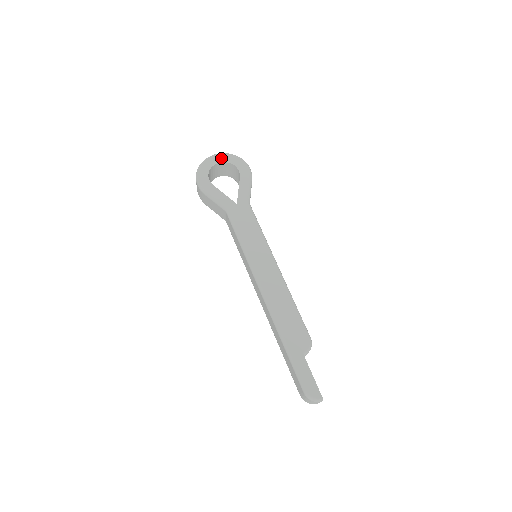
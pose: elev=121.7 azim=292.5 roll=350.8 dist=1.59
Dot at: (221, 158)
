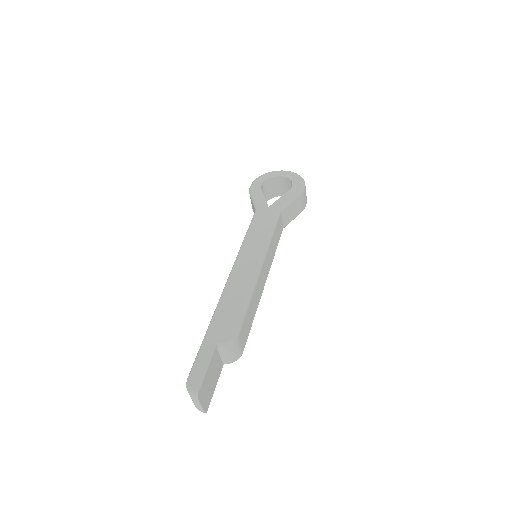
Dot at: (285, 174)
